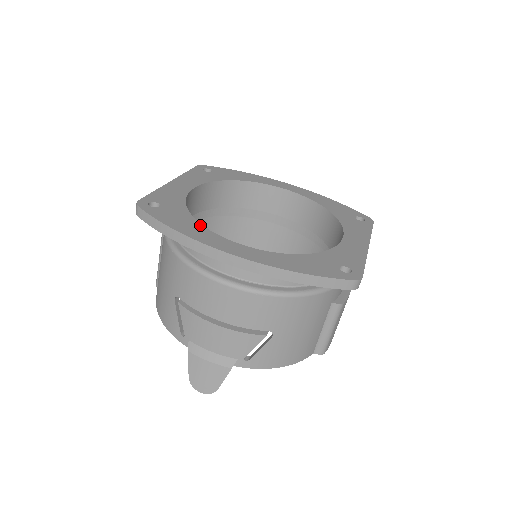
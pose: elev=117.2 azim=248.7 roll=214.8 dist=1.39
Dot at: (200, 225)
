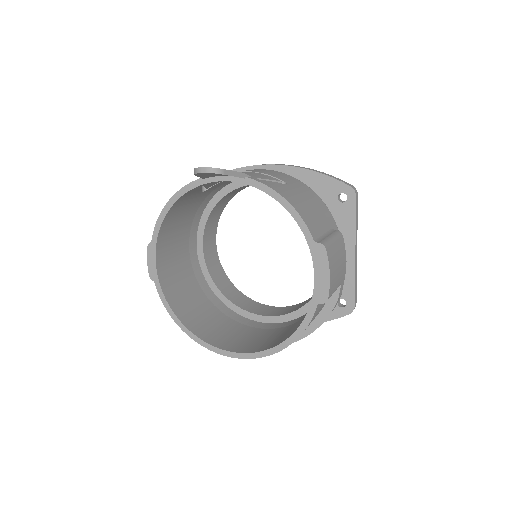
Dot at: occluded
